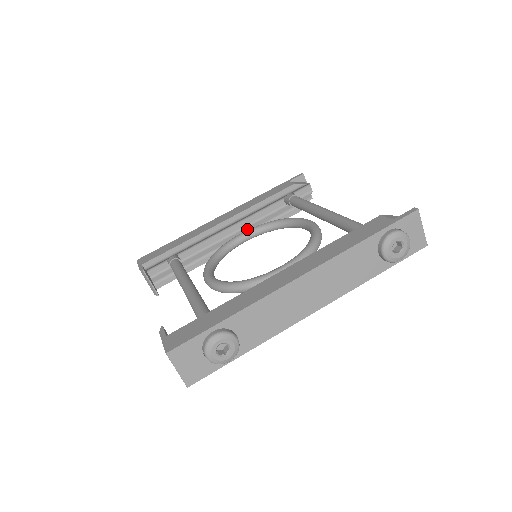
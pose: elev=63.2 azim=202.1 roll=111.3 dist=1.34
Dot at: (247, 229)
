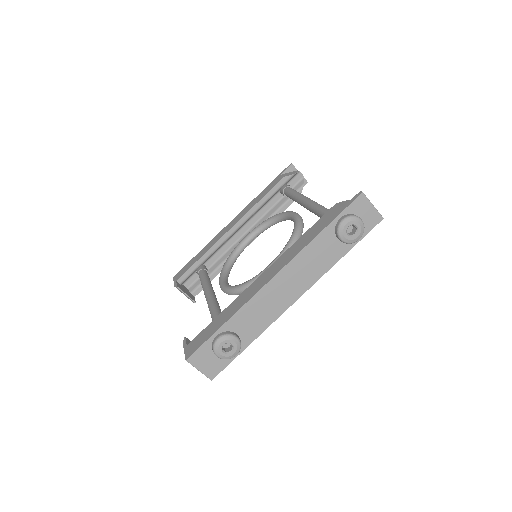
Dot at: occluded
